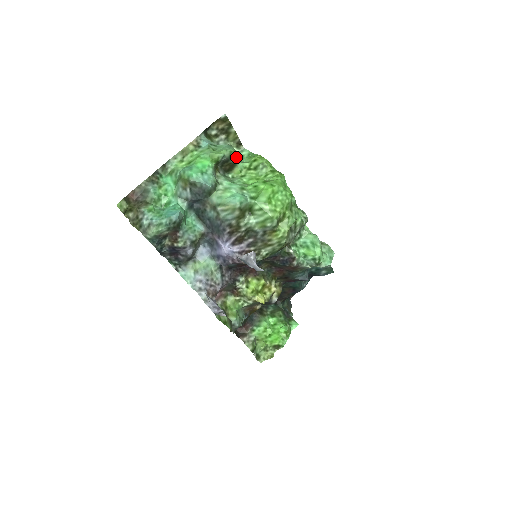
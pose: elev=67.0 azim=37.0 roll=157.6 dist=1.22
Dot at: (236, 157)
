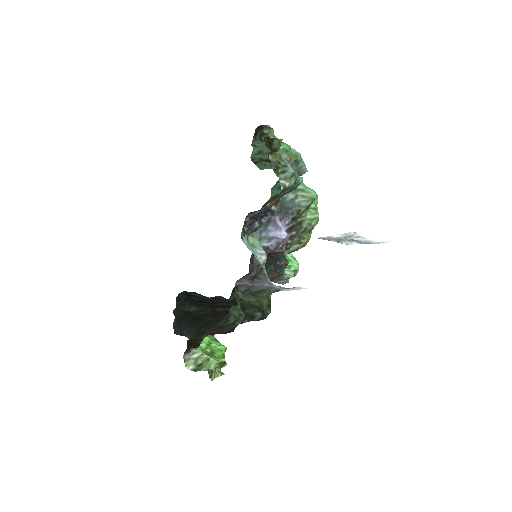
Dot at: occluded
